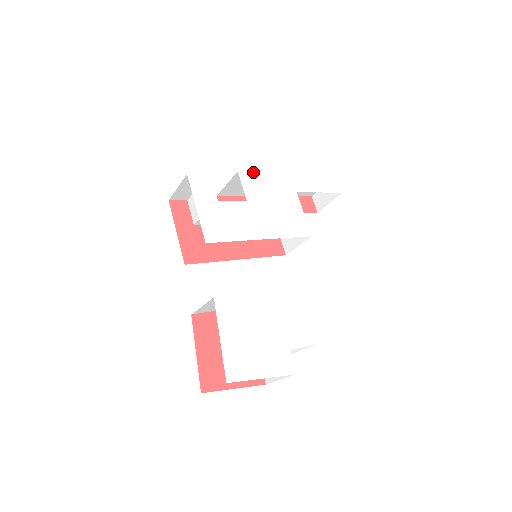
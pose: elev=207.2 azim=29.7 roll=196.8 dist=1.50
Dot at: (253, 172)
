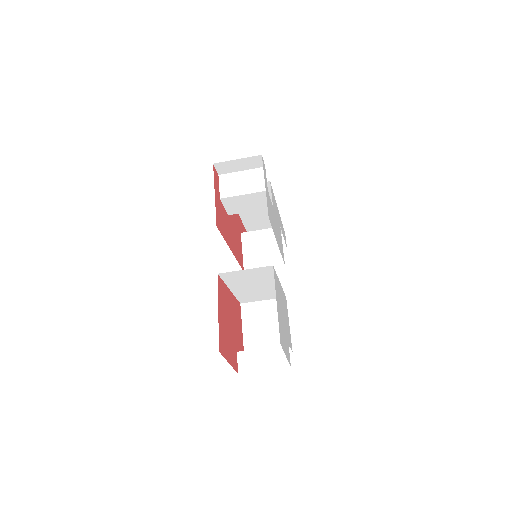
Dot at: occluded
